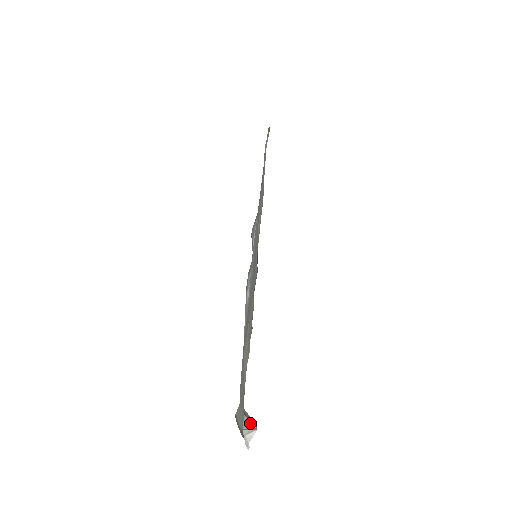
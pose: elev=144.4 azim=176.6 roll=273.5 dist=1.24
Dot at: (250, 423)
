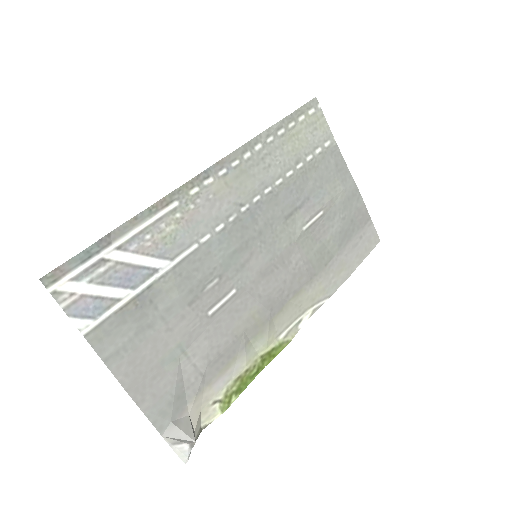
Dot at: (181, 434)
